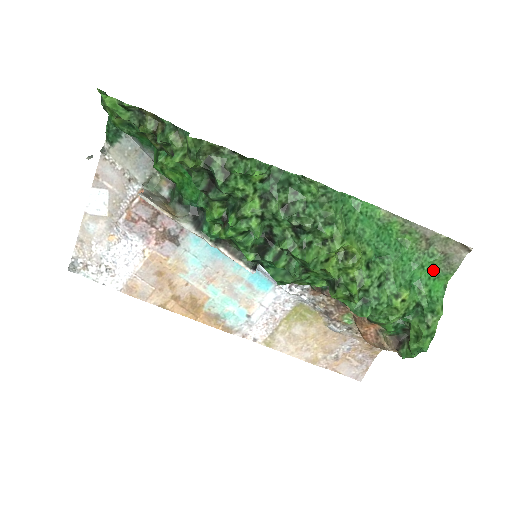
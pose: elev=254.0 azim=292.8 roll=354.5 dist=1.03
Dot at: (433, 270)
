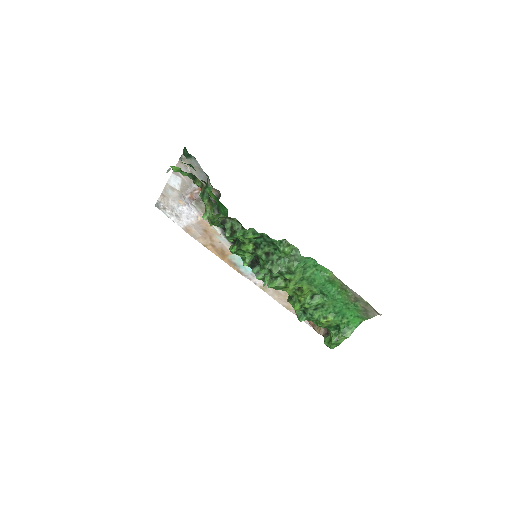
Dot at: (356, 312)
